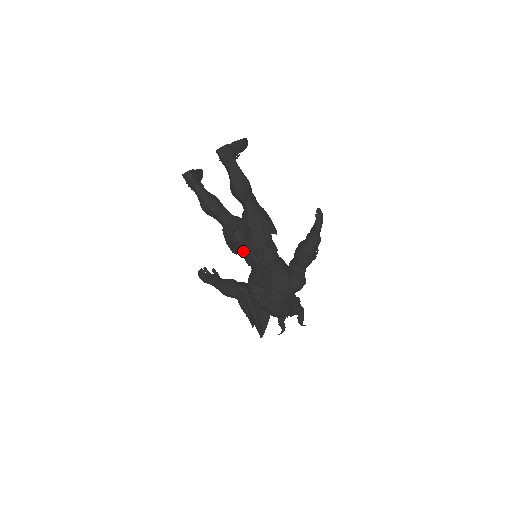
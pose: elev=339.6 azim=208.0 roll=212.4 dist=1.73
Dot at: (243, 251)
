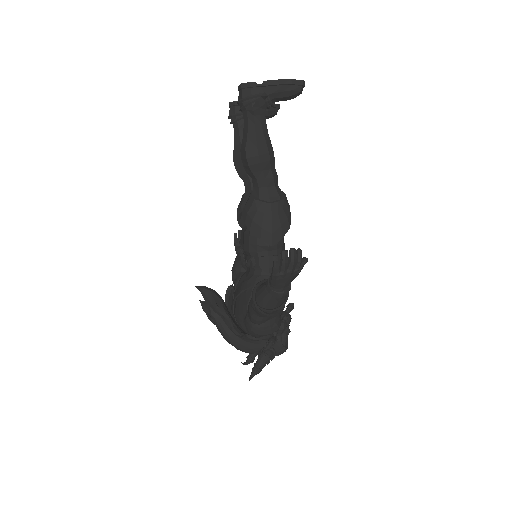
Dot at: (241, 241)
